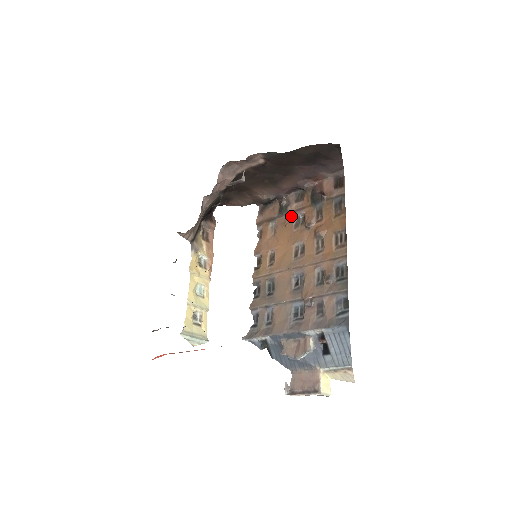
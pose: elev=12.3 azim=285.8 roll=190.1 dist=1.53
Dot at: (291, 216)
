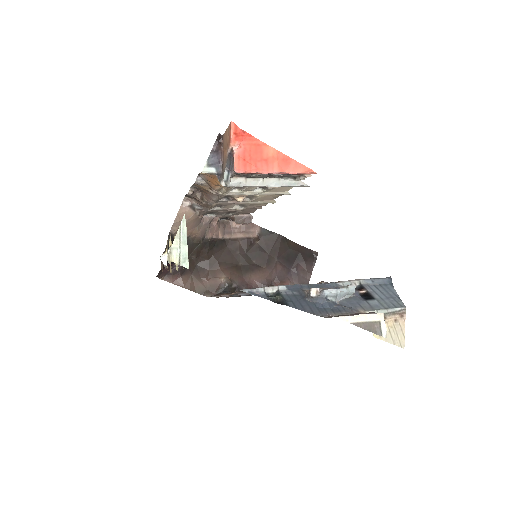
Dot at: occluded
